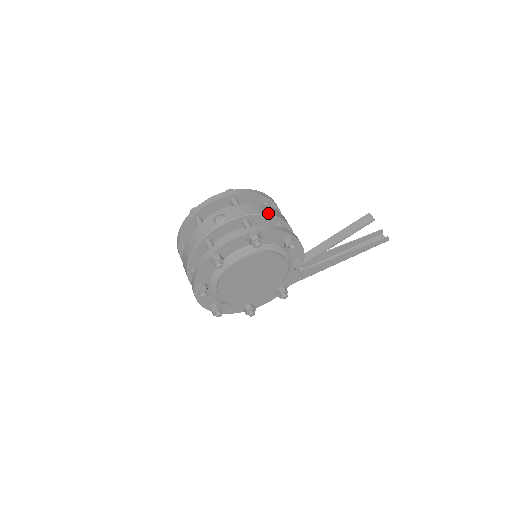
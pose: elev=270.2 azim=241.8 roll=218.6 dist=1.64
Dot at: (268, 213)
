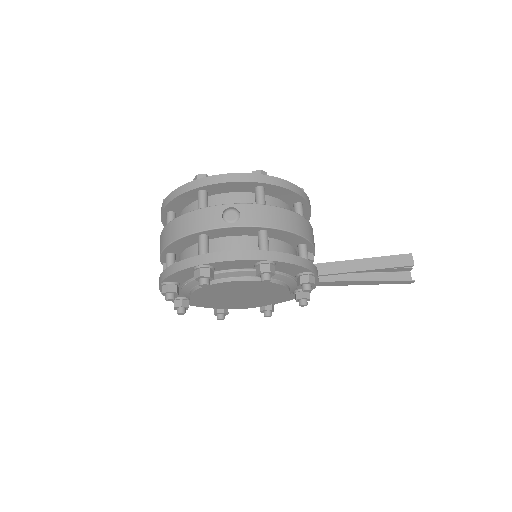
Dot at: (297, 231)
